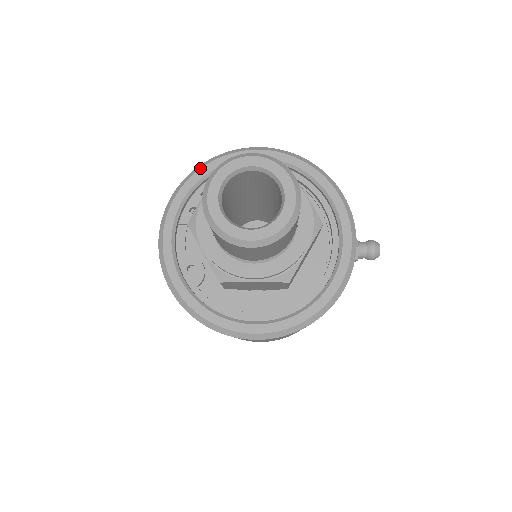
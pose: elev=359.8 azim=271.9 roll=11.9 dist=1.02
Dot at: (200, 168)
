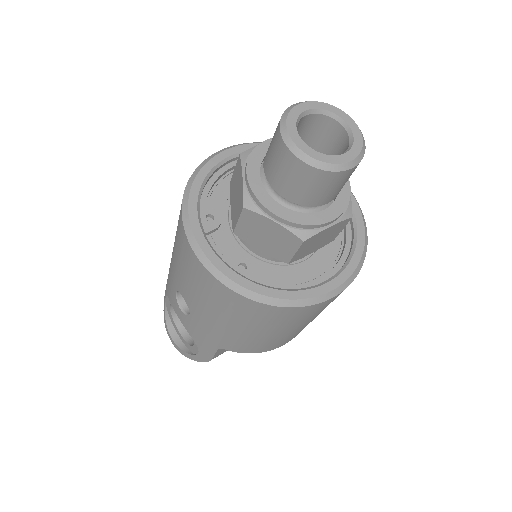
Dot at: (194, 178)
